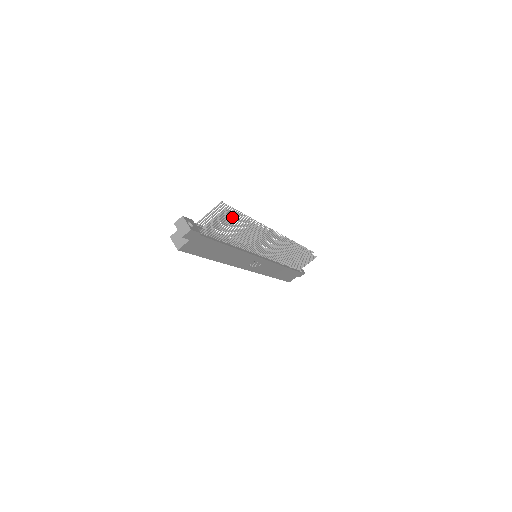
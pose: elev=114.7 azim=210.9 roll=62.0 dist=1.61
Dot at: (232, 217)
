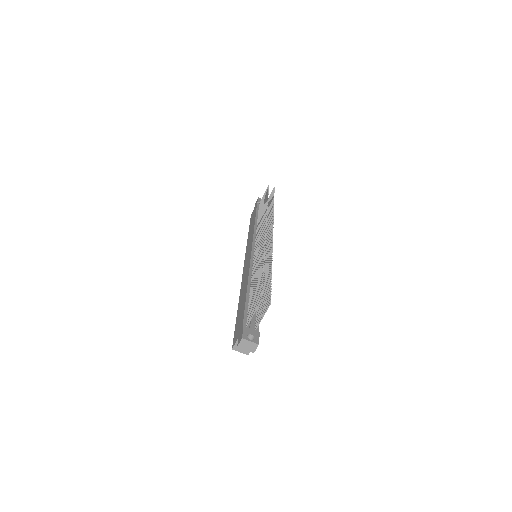
Dot at: (259, 285)
